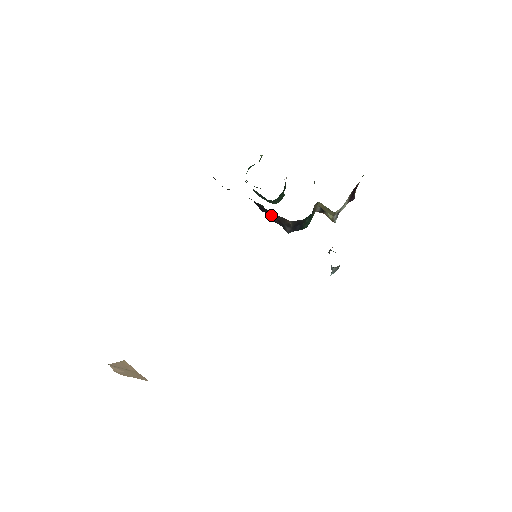
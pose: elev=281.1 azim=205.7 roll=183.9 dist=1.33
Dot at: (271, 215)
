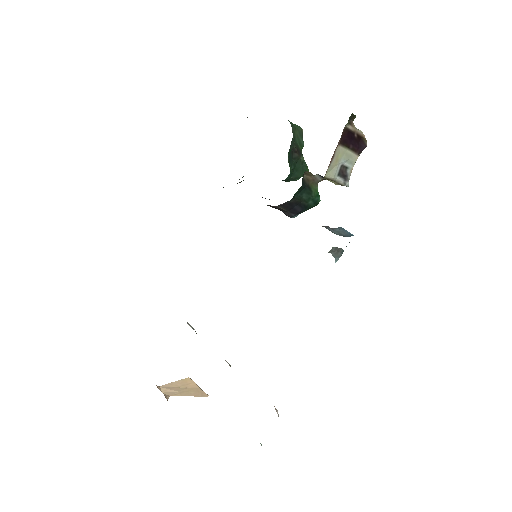
Dot at: occluded
